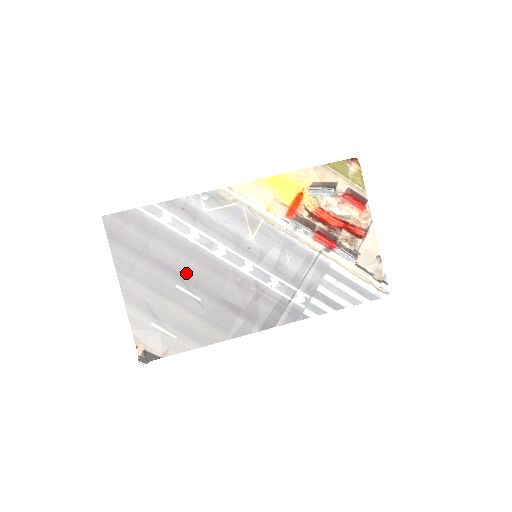
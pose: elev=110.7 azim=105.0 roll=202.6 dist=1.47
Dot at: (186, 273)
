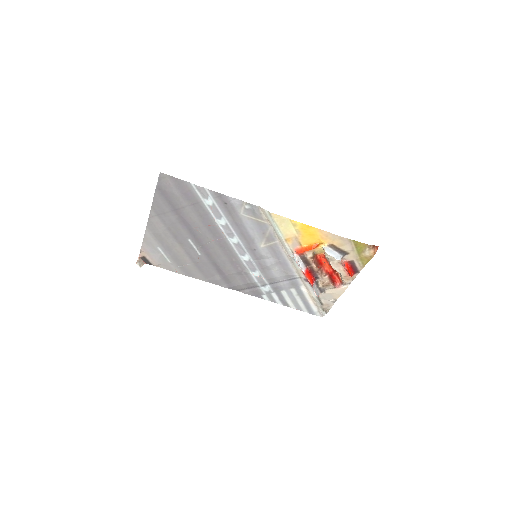
Dot at: (200, 237)
